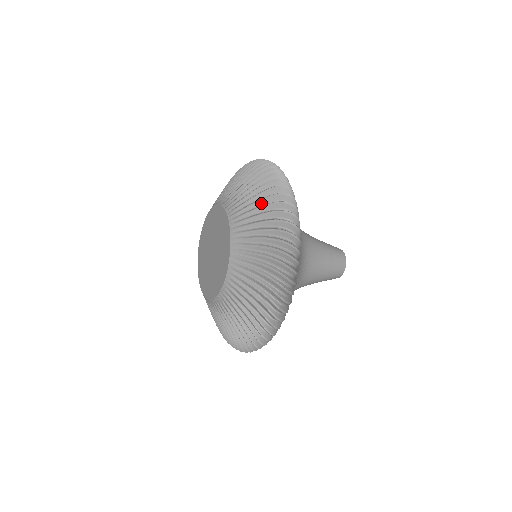
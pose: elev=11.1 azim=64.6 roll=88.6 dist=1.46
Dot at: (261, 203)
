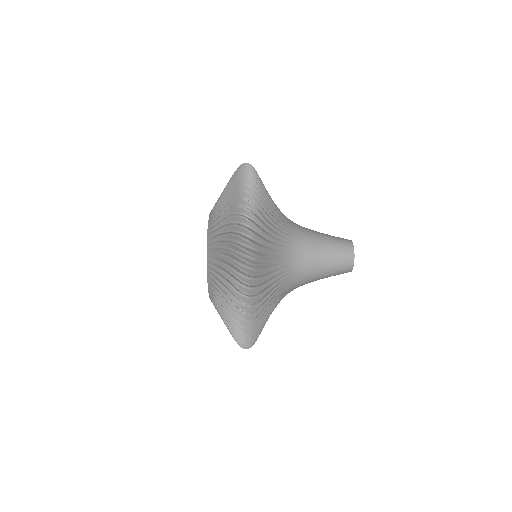
Dot at: occluded
